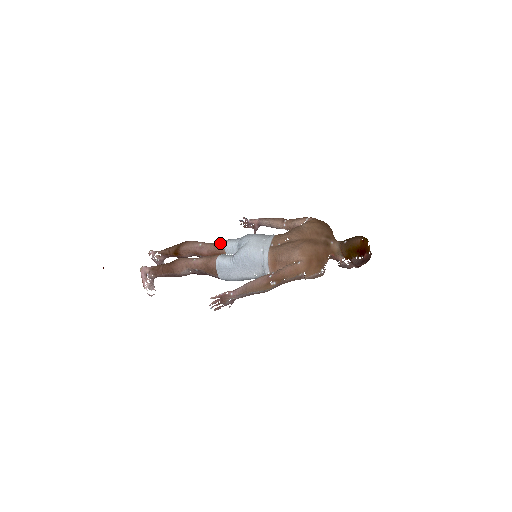
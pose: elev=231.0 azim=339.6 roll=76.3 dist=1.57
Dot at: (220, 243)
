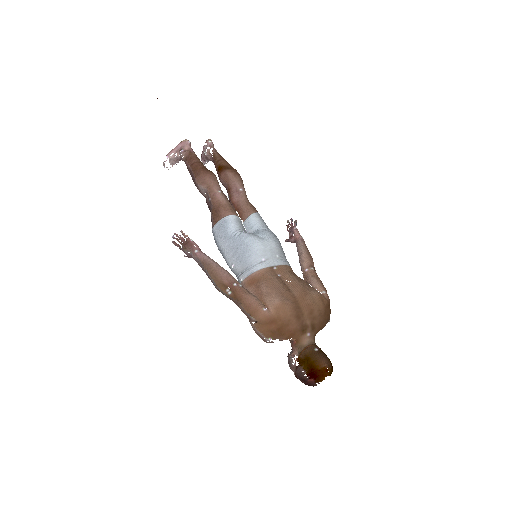
Dot at: (252, 210)
